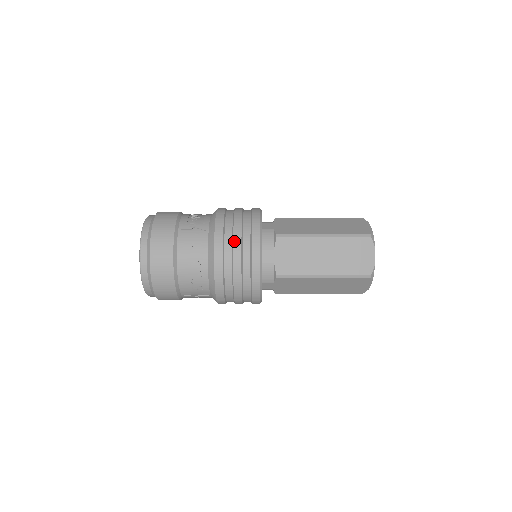
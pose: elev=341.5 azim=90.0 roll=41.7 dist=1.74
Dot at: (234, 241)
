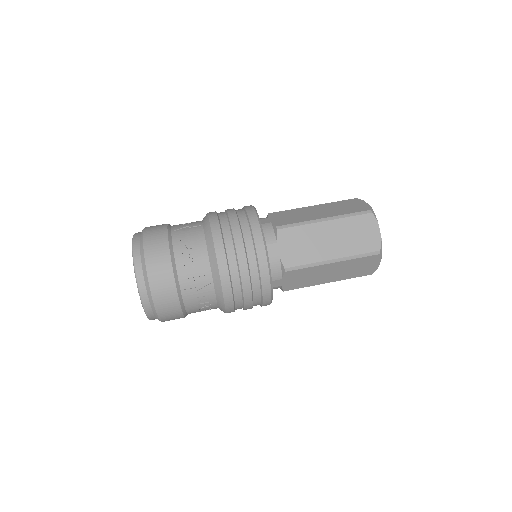
Dot at: (244, 294)
